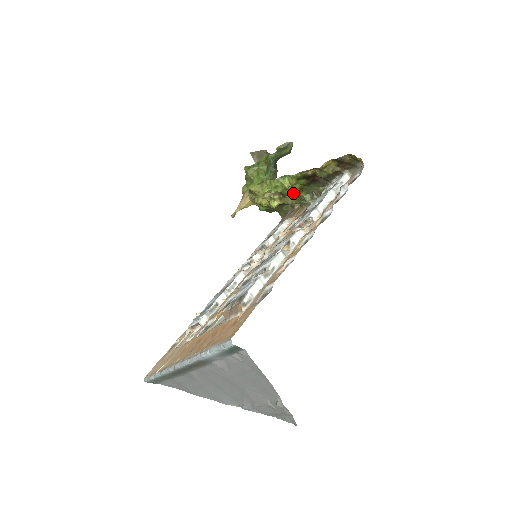
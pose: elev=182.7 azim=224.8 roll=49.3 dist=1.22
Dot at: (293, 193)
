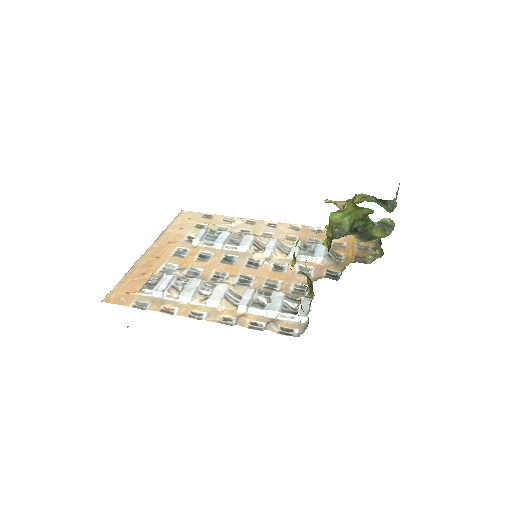
Dot at: occluded
